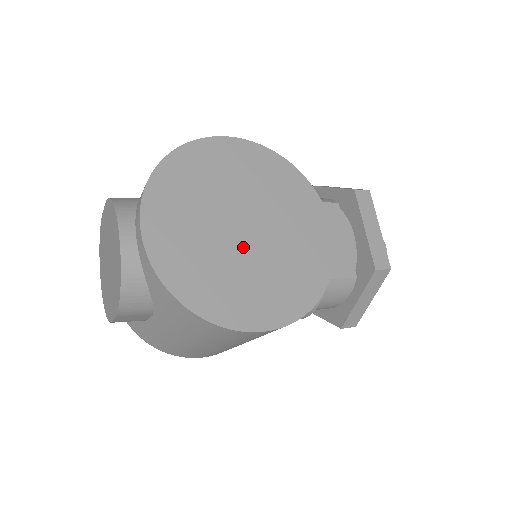
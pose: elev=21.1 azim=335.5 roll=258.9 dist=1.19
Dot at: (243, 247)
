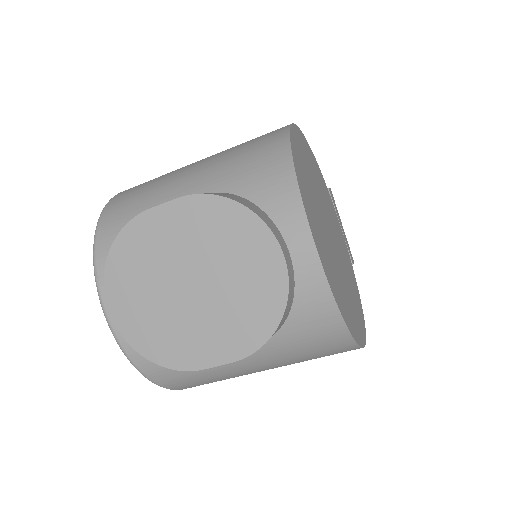
Dot at: (337, 256)
